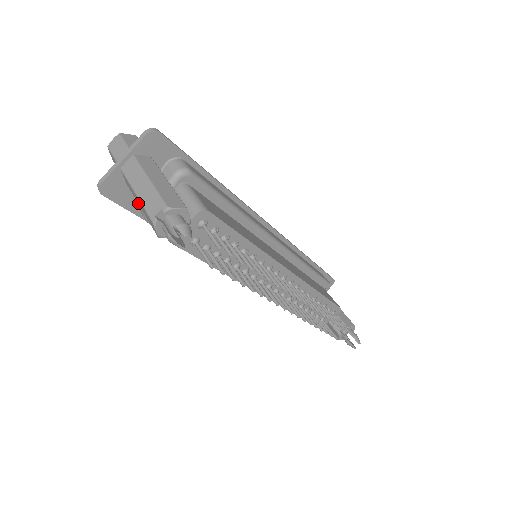
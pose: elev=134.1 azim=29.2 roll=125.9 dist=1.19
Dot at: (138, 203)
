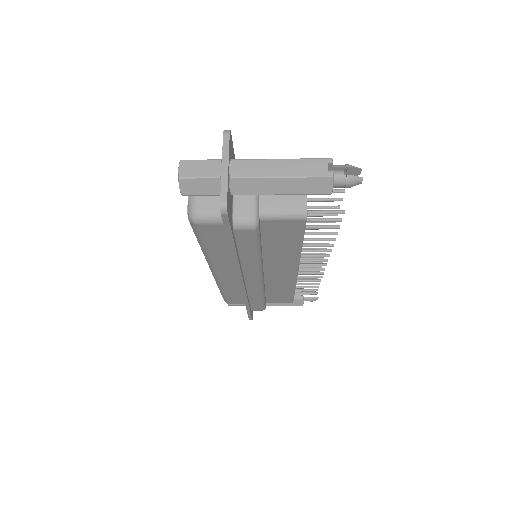
Dot at: (275, 192)
